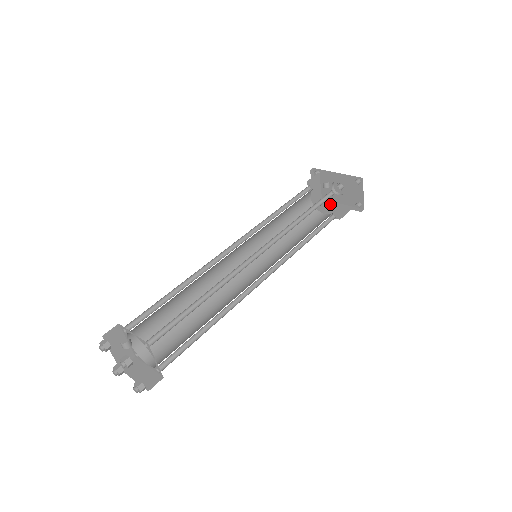
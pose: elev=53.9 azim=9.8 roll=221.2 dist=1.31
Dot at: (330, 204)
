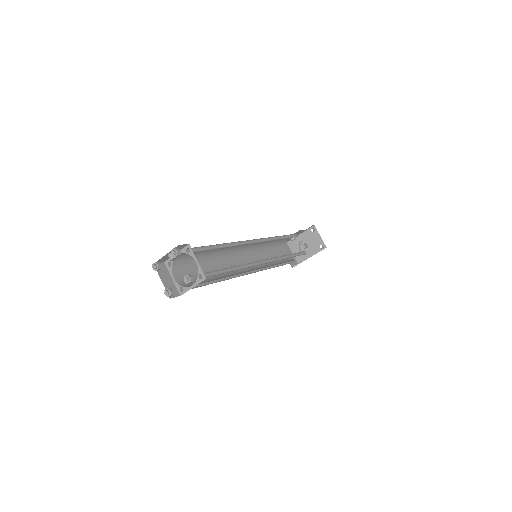
Dot at: occluded
